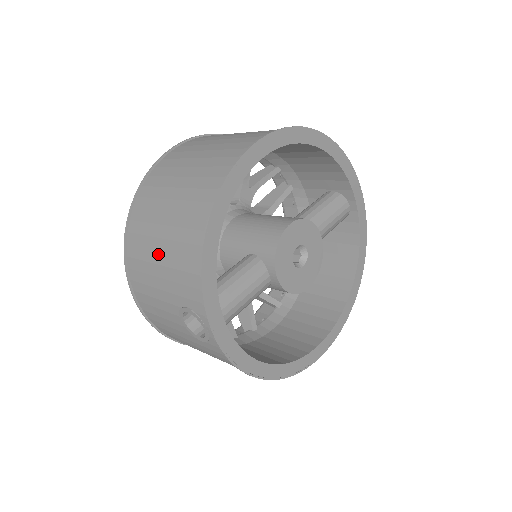
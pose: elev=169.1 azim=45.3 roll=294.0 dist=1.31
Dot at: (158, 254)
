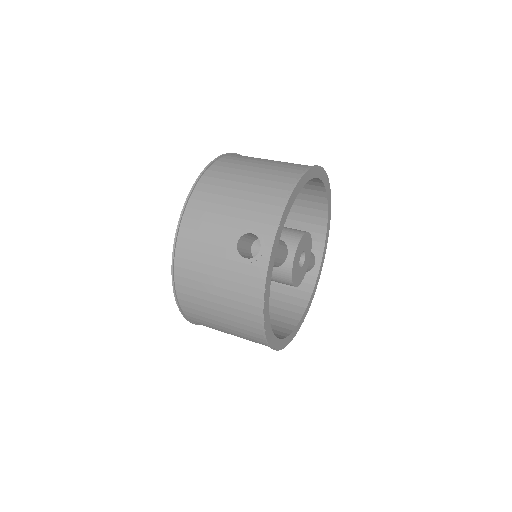
Dot at: (238, 191)
